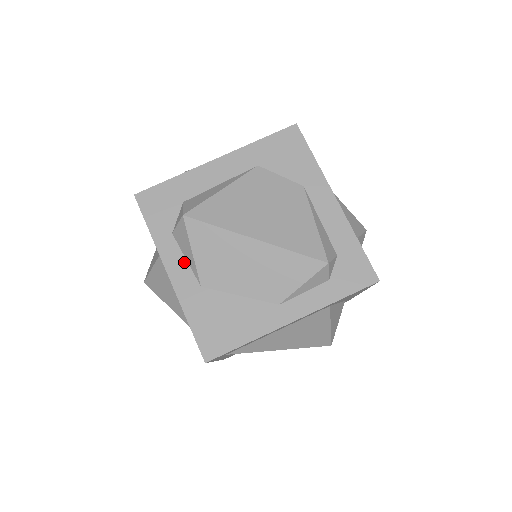
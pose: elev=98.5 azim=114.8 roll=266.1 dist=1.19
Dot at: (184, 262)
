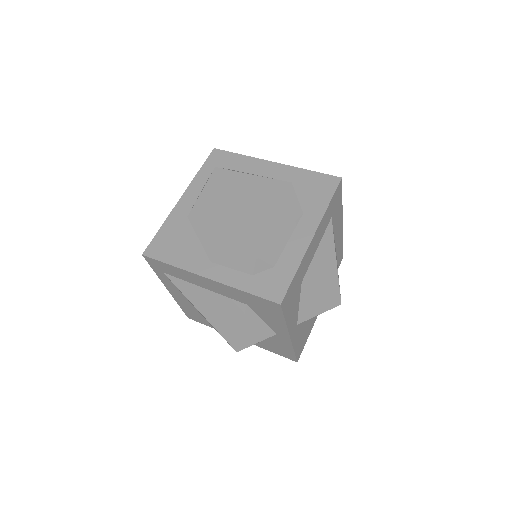
Dot at: (195, 198)
